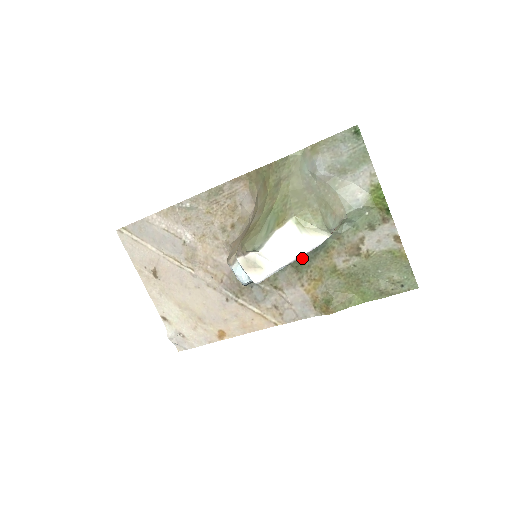
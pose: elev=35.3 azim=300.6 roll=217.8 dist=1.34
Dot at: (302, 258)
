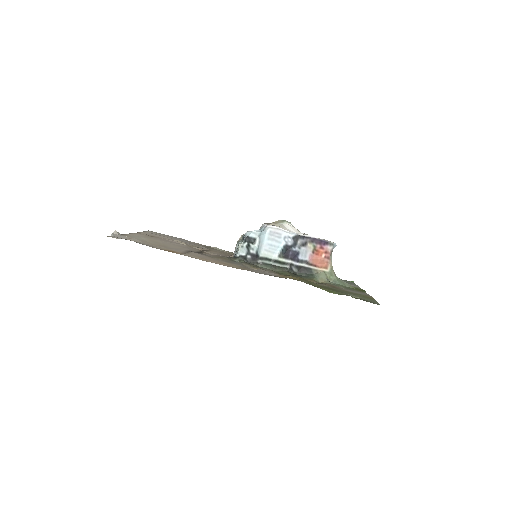
Dot at: (289, 273)
